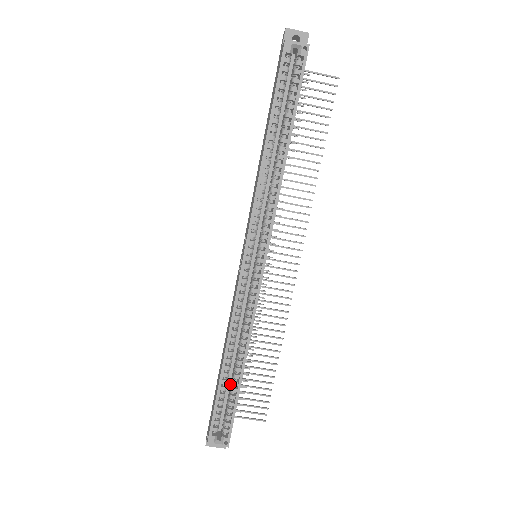
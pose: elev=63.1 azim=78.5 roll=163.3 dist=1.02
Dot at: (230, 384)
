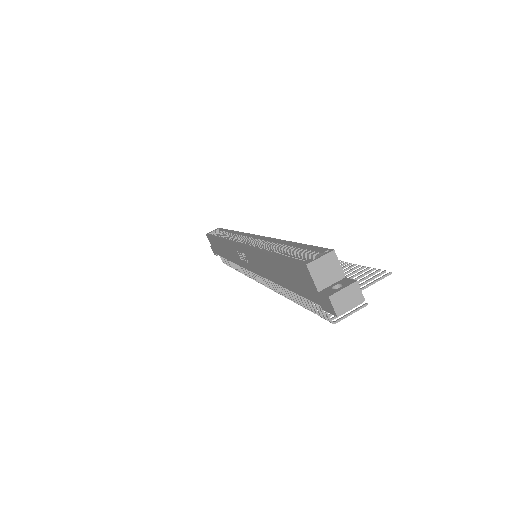
Dot at: occluded
